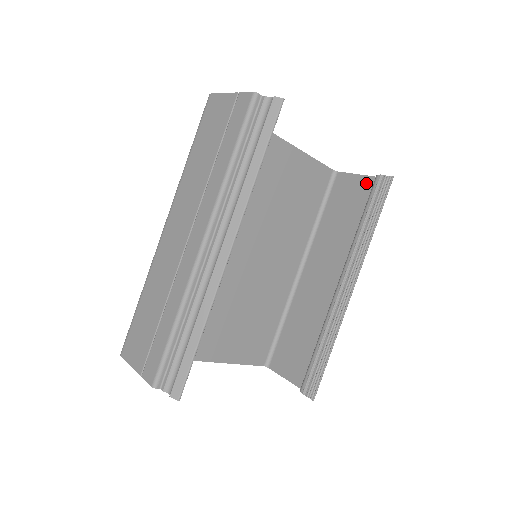
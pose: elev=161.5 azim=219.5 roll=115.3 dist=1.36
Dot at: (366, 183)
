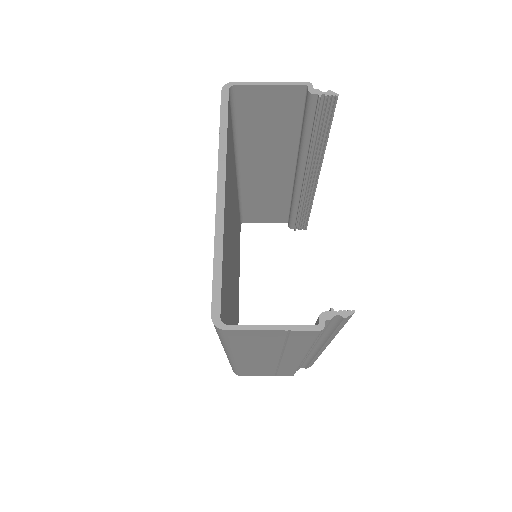
Dot at: (290, 94)
